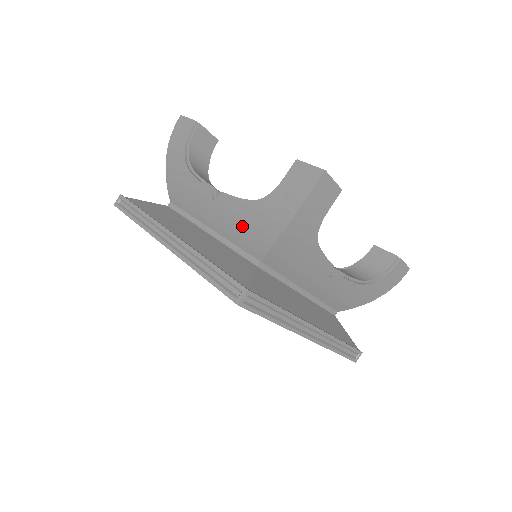
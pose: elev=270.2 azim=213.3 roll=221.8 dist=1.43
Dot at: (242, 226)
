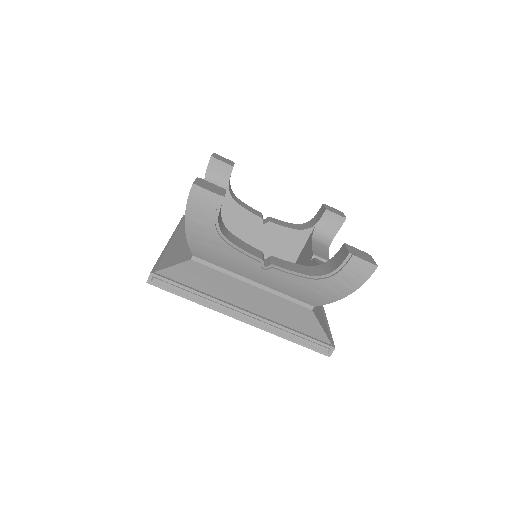
Dot at: occluded
